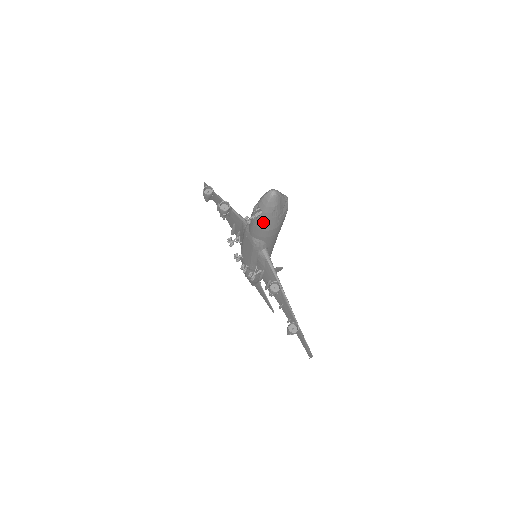
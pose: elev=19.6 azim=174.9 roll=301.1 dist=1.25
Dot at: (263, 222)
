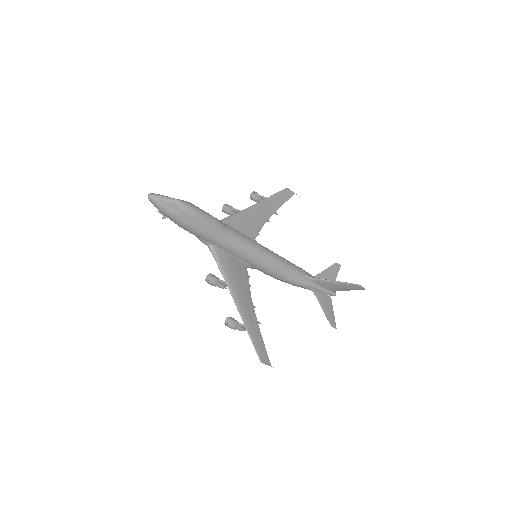
Dot at: (170, 219)
